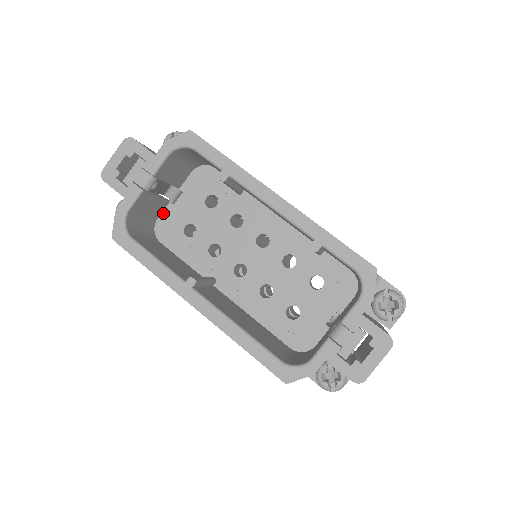
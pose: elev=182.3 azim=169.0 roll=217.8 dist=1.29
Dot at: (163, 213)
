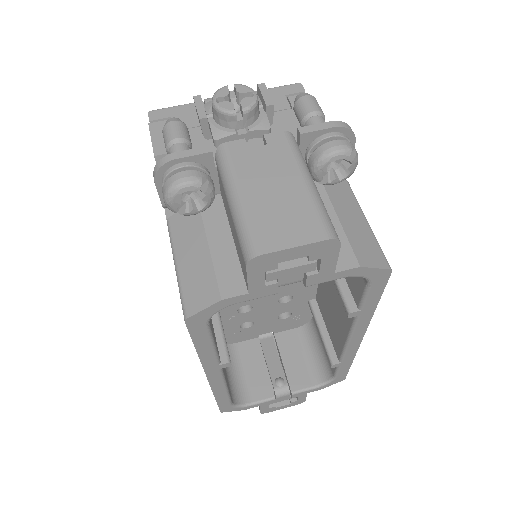
Dot at: occluded
